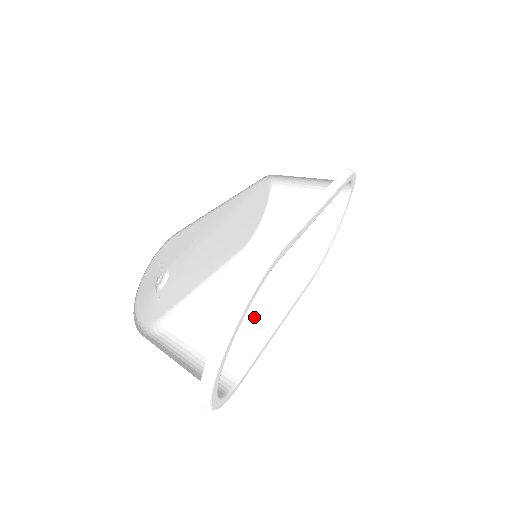
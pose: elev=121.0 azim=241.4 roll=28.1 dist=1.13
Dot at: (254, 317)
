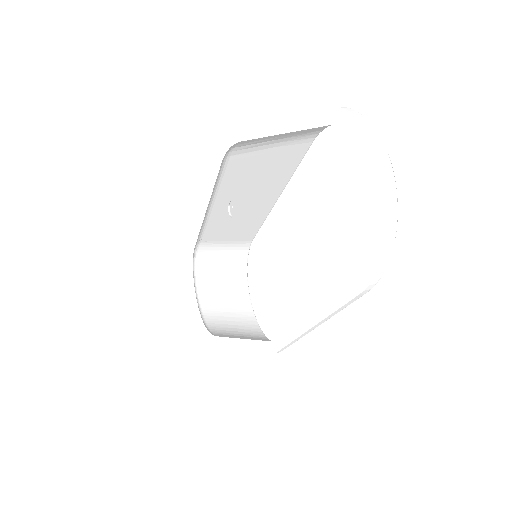
Dot at: occluded
